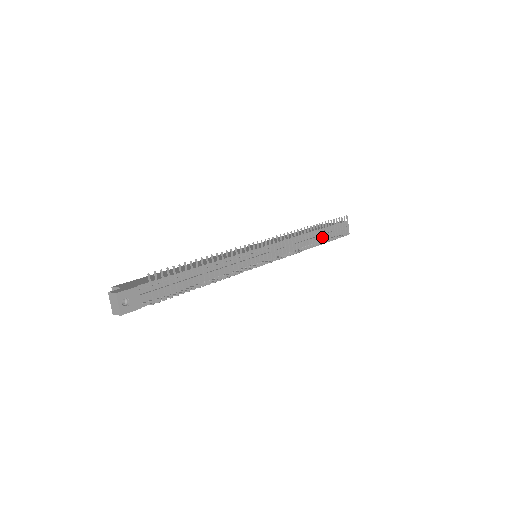
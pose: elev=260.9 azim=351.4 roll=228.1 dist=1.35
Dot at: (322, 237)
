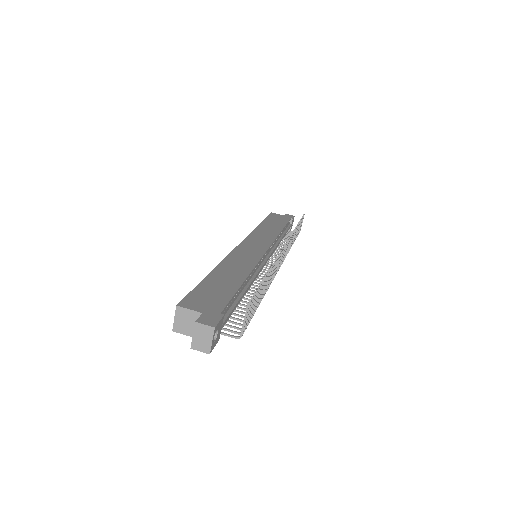
Dot at: (285, 234)
